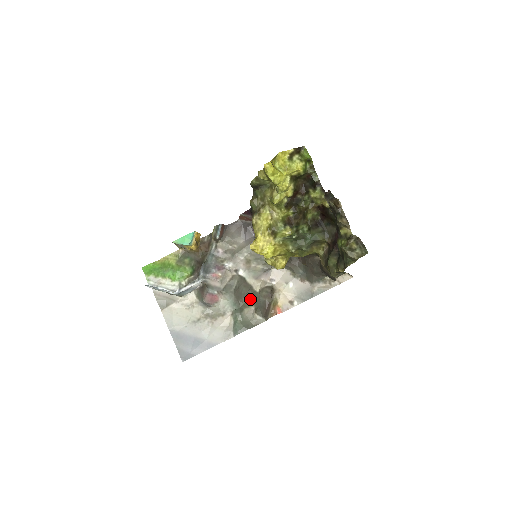
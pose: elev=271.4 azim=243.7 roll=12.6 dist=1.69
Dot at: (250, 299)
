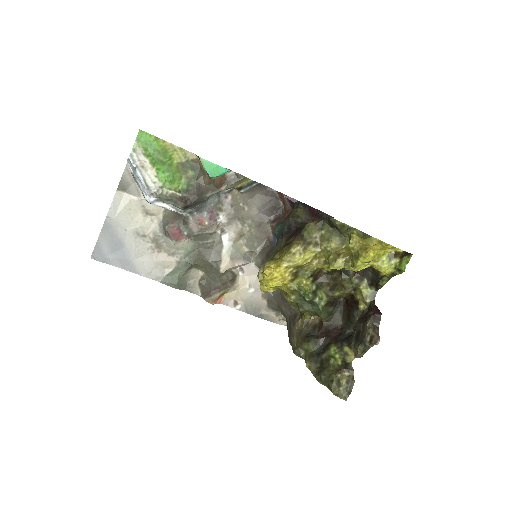
Dot at: (207, 267)
